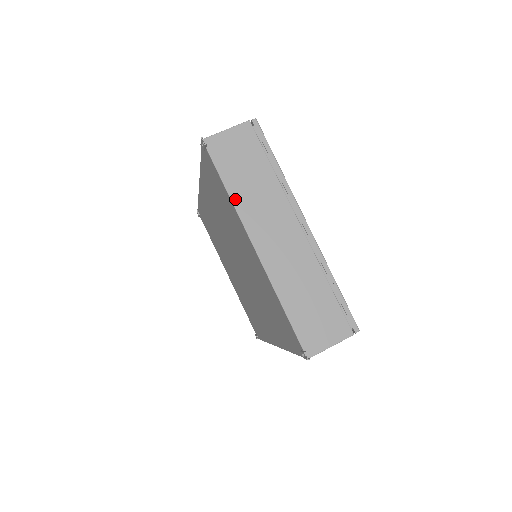
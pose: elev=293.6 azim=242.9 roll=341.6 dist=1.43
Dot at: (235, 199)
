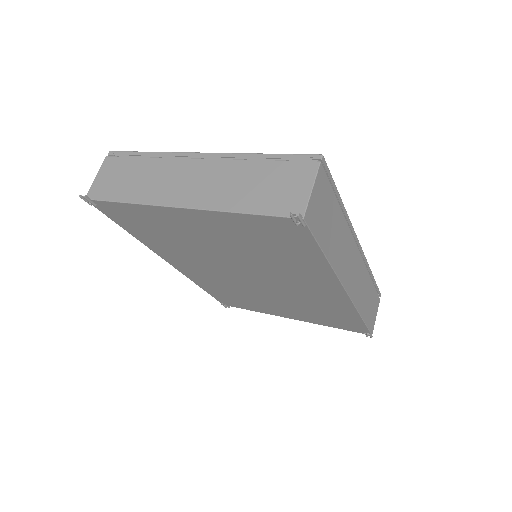
Dot at: (136, 200)
